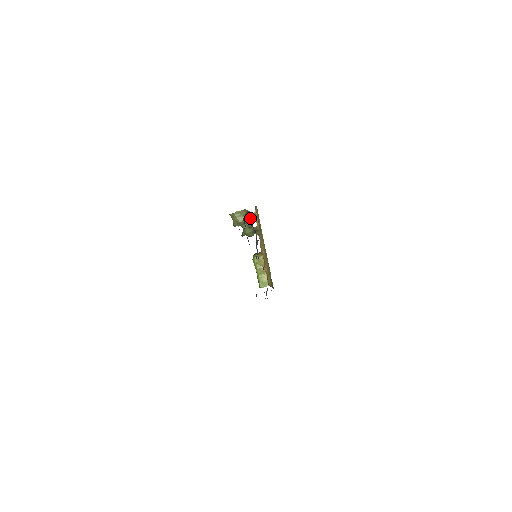
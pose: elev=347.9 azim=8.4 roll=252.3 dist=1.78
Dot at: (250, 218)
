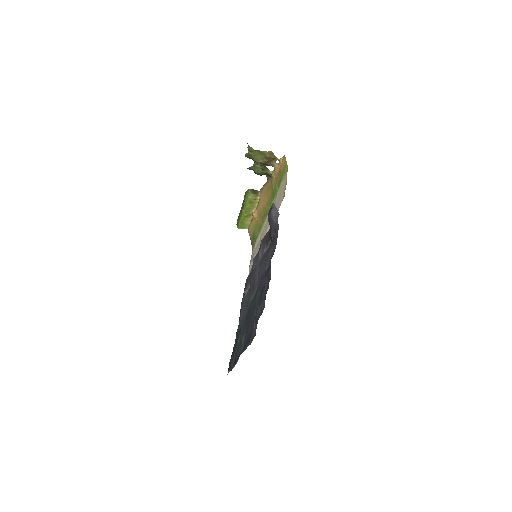
Dot at: (274, 226)
